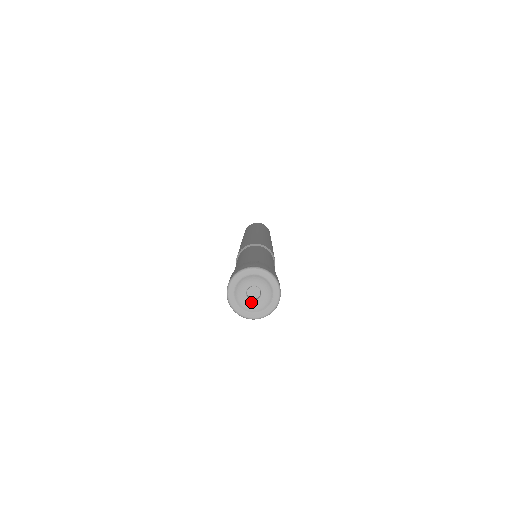
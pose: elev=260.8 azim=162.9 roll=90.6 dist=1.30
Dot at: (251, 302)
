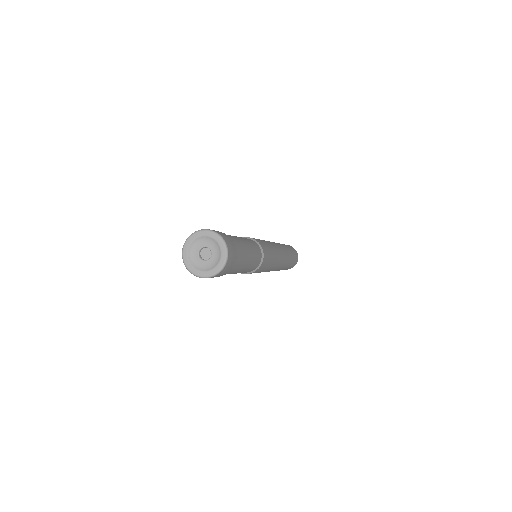
Dot at: (200, 260)
